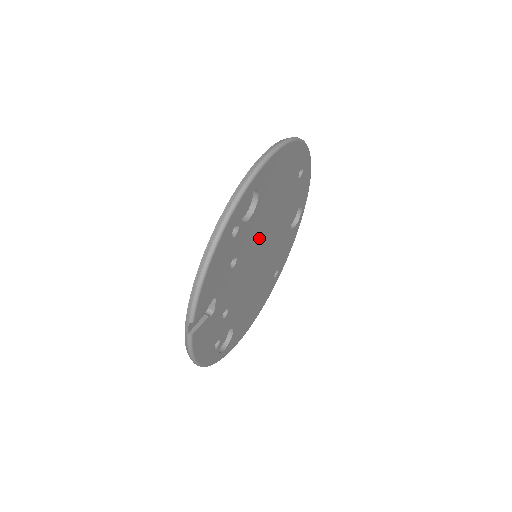
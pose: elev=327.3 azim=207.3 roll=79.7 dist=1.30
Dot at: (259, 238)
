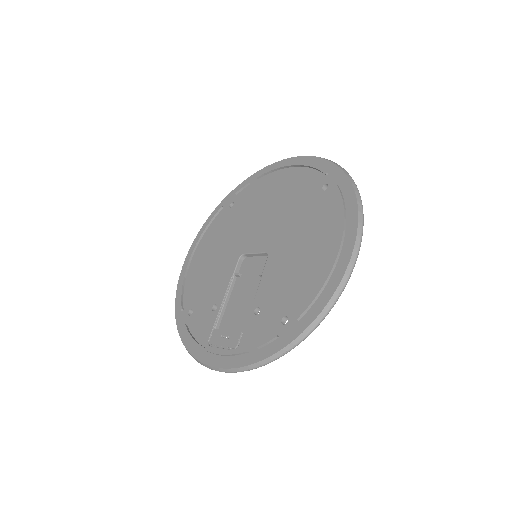
Dot at: occluded
